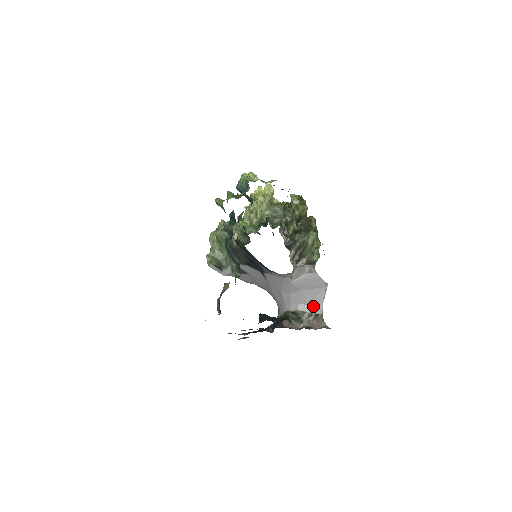
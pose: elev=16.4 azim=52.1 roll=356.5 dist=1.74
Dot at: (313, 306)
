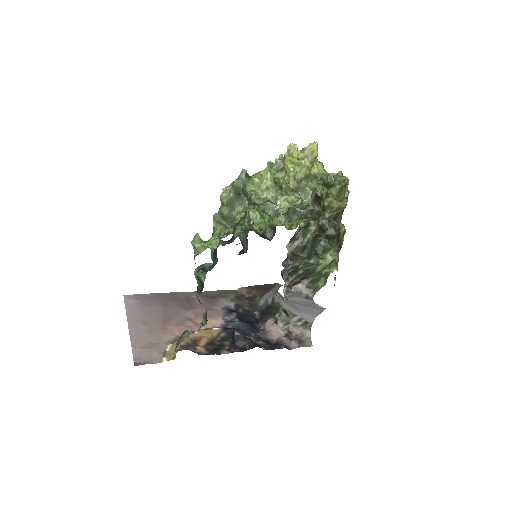
Dot at: (305, 315)
